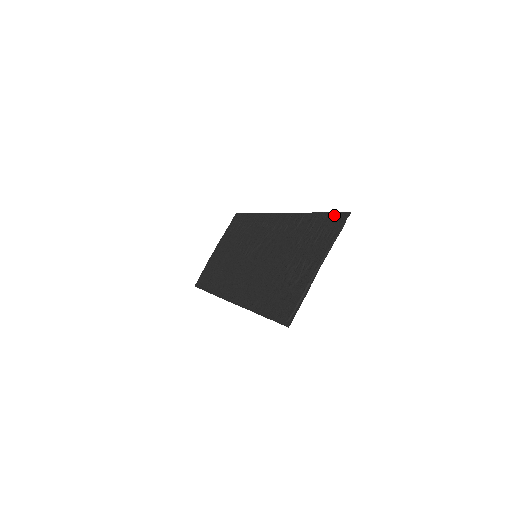
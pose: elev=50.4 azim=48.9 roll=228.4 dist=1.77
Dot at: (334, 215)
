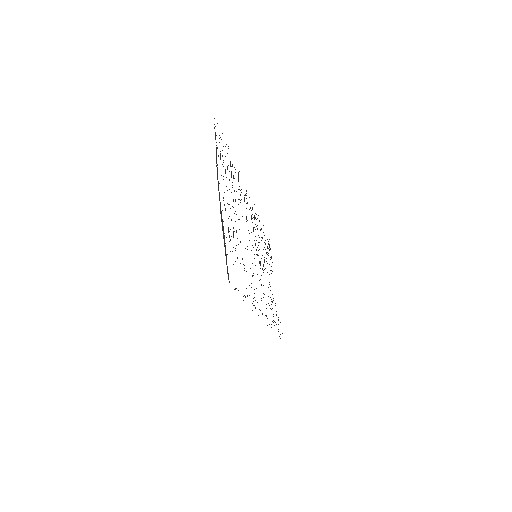
Dot at: occluded
